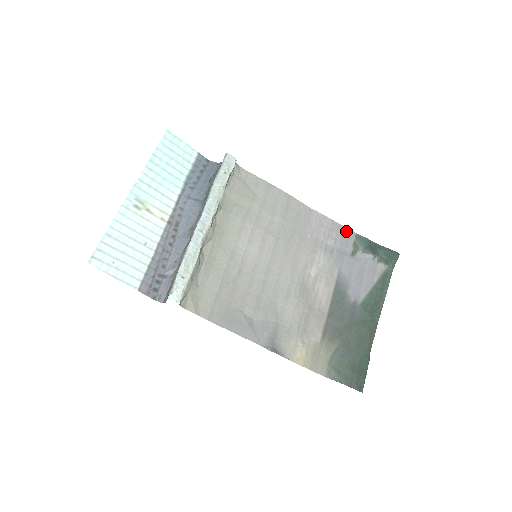
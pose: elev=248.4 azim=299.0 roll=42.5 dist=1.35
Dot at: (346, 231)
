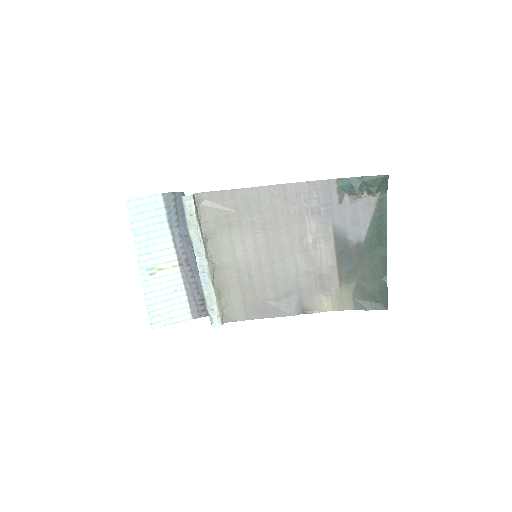
Dot at: (325, 183)
